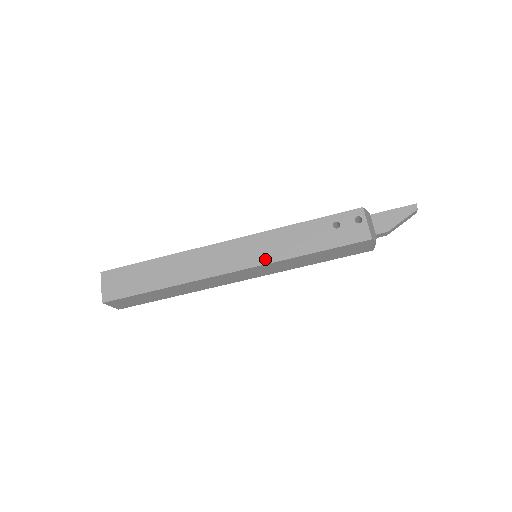
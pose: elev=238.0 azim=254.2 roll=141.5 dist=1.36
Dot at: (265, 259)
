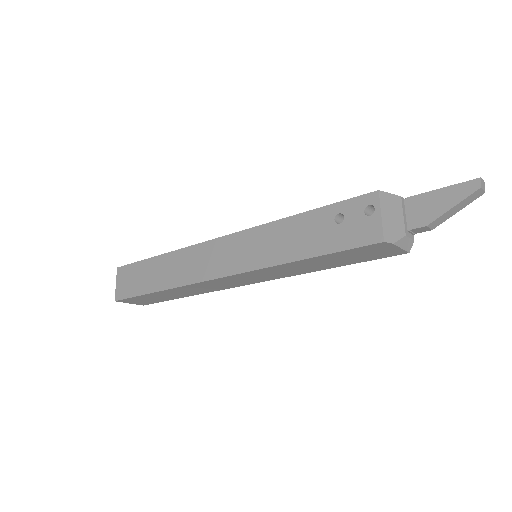
Dot at: (252, 264)
